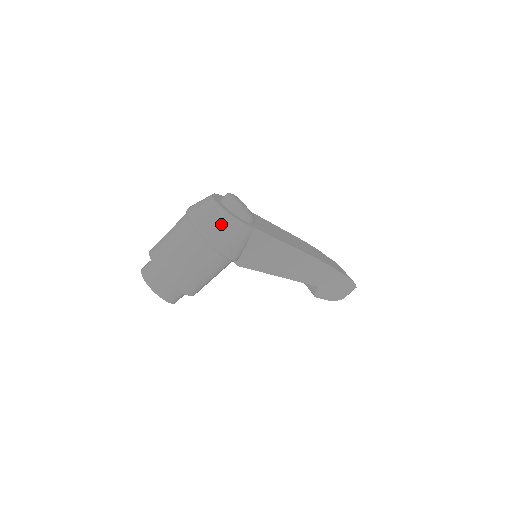
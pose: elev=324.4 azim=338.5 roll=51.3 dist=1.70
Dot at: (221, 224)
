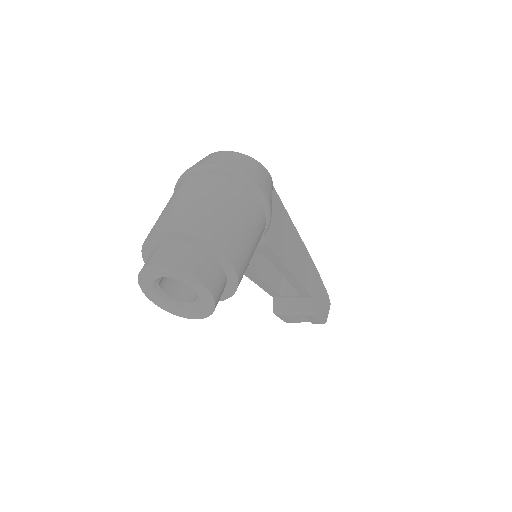
Dot at: (251, 167)
